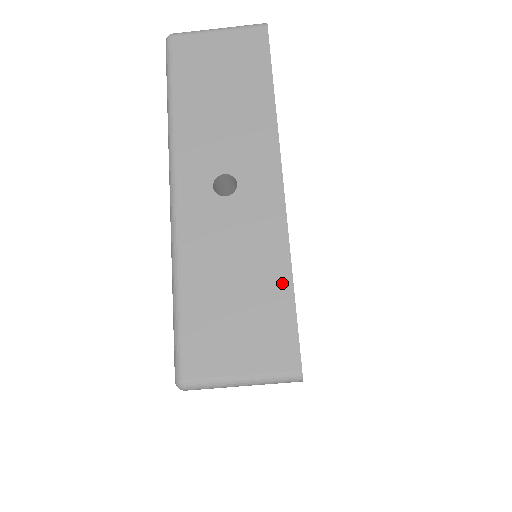
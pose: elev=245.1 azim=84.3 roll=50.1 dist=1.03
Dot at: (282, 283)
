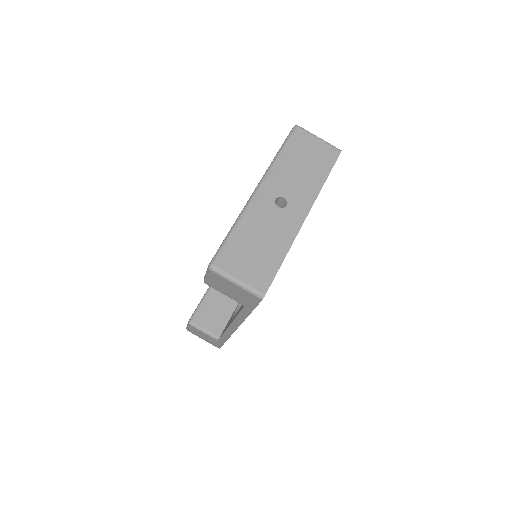
Dot at: (280, 256)
